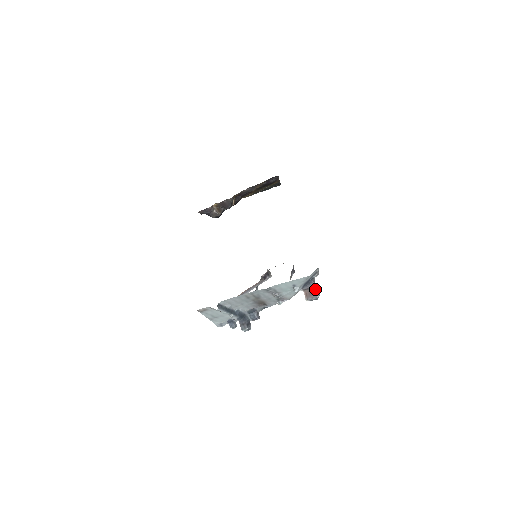
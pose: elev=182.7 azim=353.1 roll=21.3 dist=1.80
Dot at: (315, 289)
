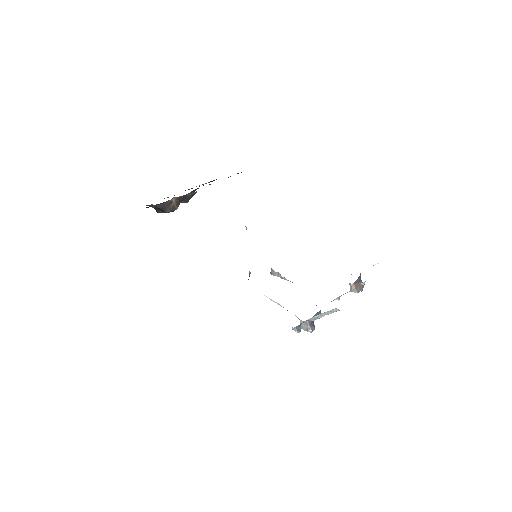
Dot at: (362, 282)
